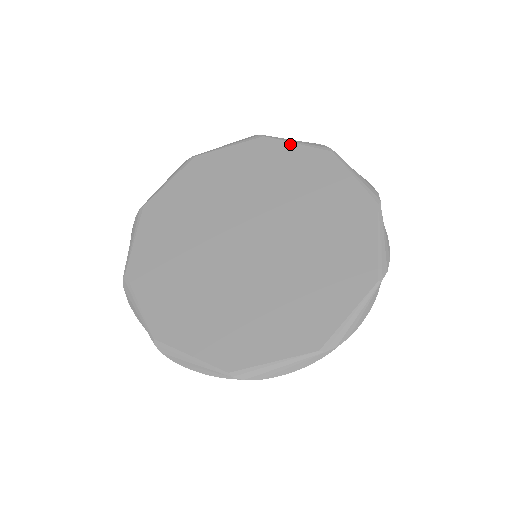
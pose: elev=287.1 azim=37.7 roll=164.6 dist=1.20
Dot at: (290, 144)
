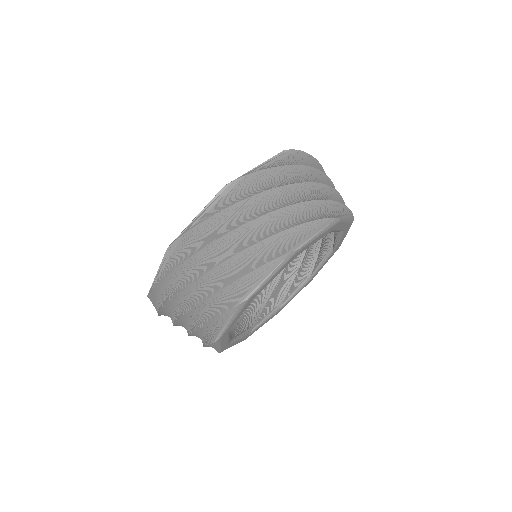
Dot at: occluded
